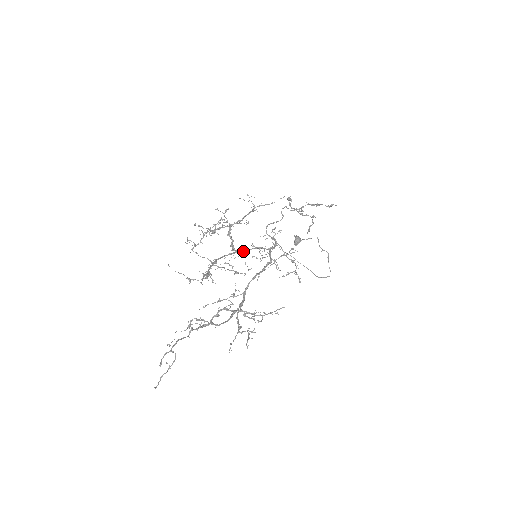
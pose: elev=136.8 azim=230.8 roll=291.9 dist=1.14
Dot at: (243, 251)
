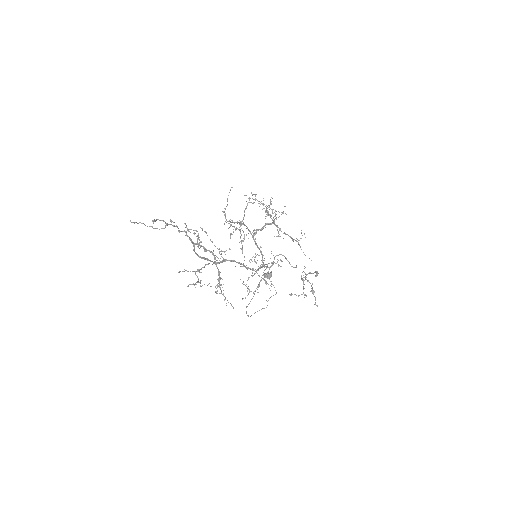
Dot at: occluded
